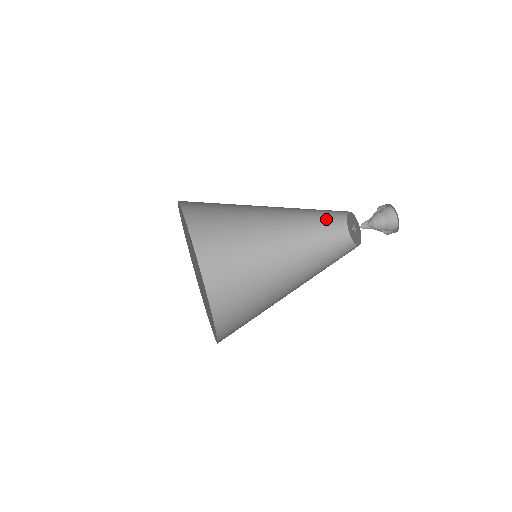
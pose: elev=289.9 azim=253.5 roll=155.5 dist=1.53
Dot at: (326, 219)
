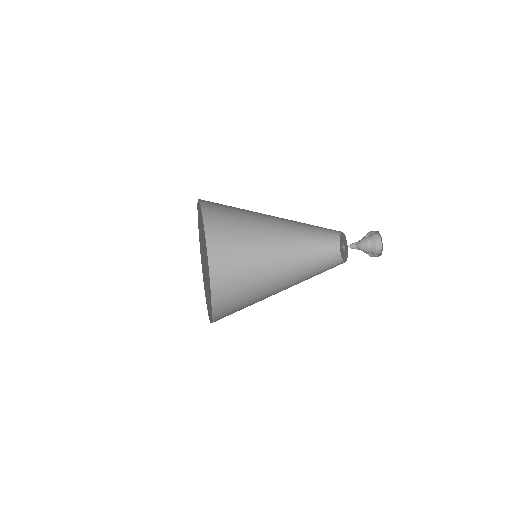
Dot at: (323, 254)
